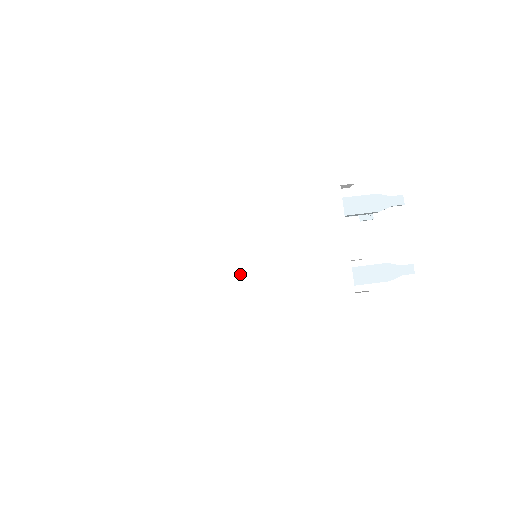
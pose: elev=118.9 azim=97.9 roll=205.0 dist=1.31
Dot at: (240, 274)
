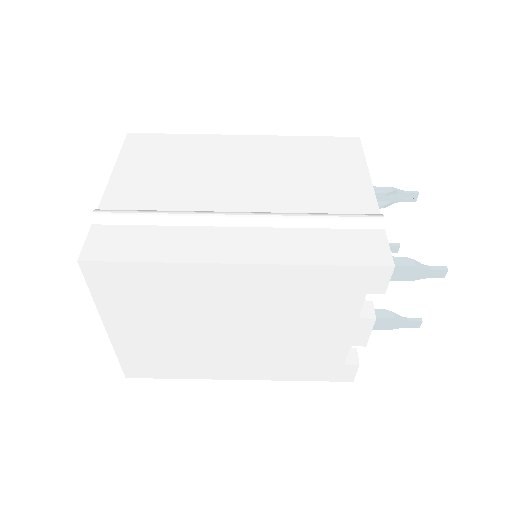
Dot at: (228, 344)
